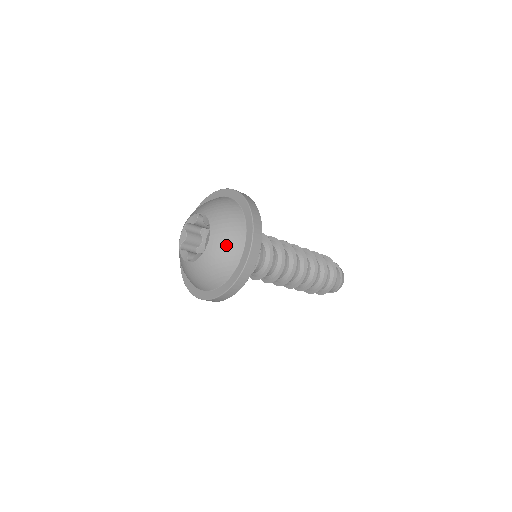
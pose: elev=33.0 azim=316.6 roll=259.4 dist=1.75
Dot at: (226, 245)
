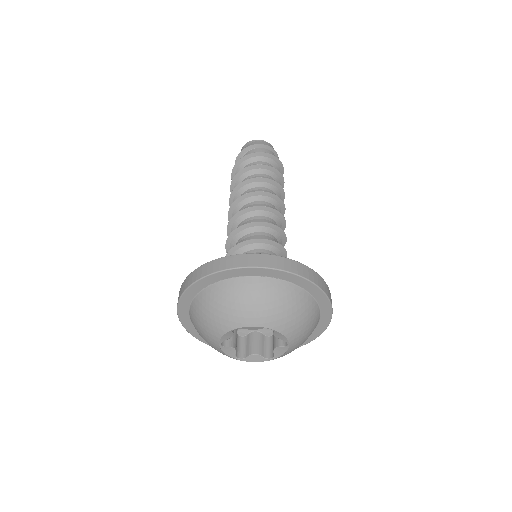
Dot at: occluded
